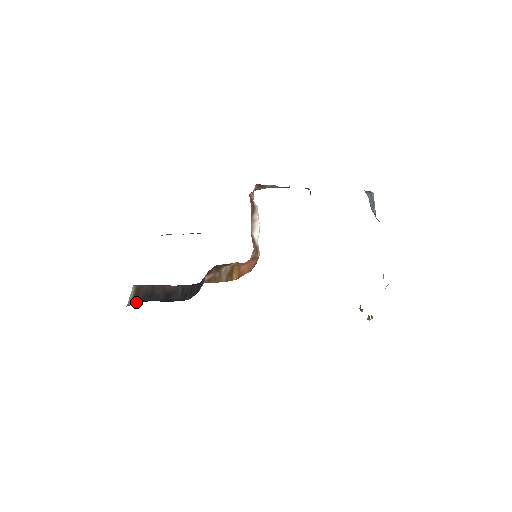
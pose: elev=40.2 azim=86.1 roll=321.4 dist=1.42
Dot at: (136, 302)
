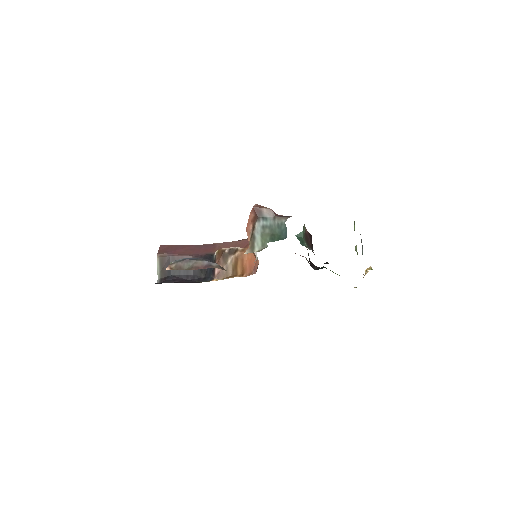
Dot at: (164, 277)
